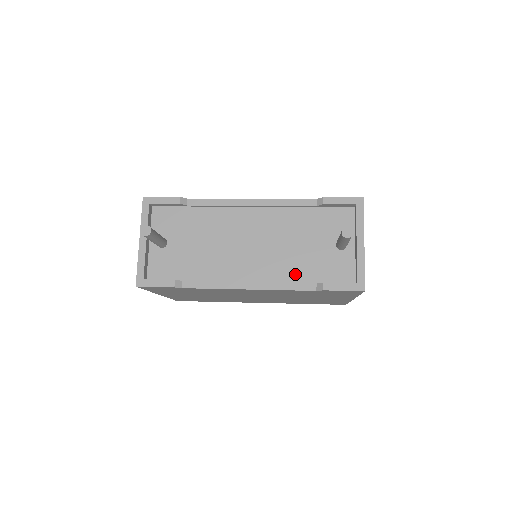
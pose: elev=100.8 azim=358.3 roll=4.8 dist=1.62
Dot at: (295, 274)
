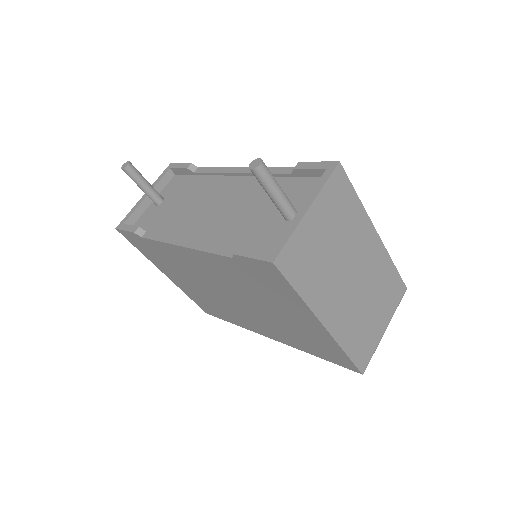
Dot at: (229, 240)
